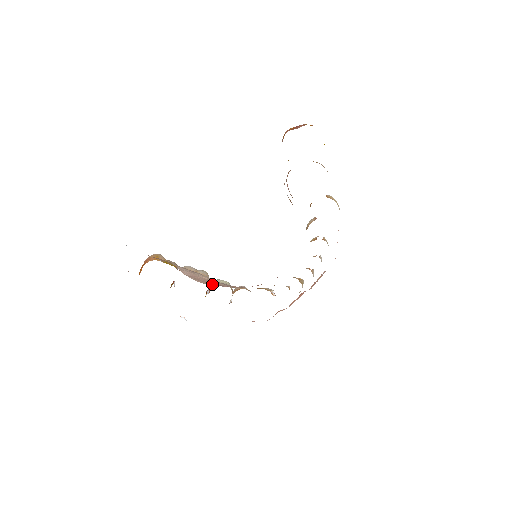
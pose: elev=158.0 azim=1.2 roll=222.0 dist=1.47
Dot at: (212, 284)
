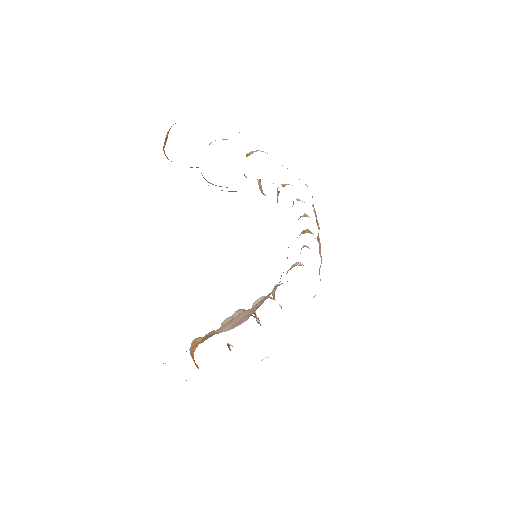
Dot at: occluded
